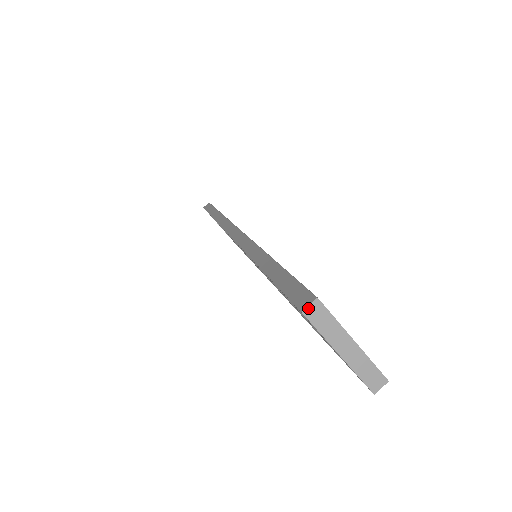
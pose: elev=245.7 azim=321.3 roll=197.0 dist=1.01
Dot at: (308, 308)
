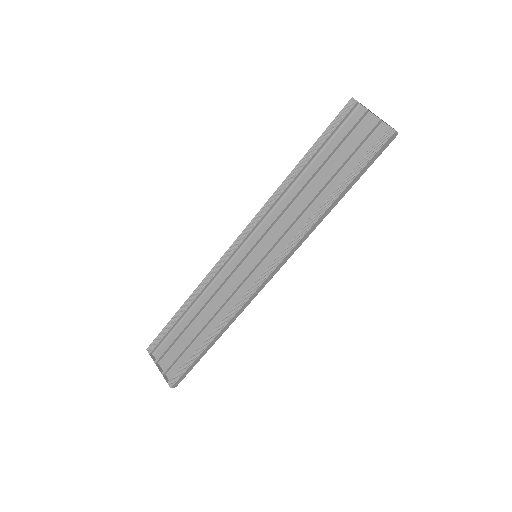
Dot at: (354, 99)
